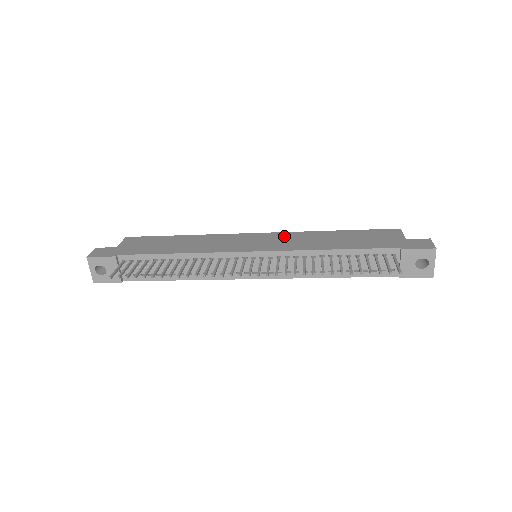
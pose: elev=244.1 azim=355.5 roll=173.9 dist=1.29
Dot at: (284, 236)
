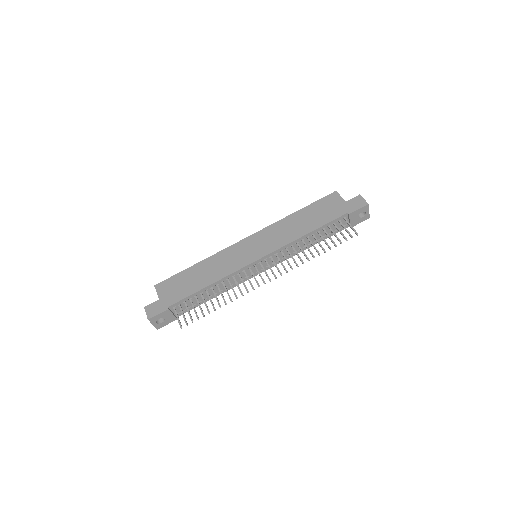
Dot at: (267, 233)
